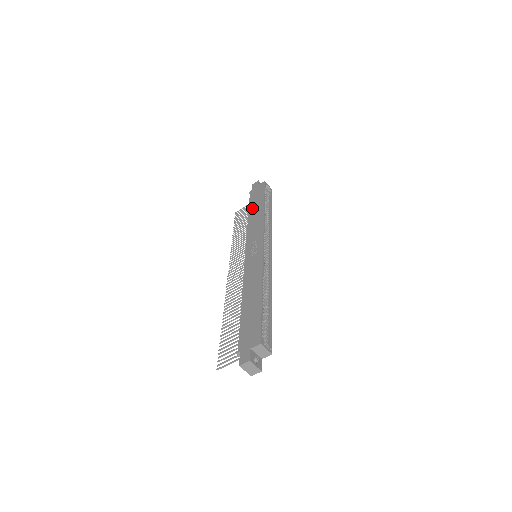
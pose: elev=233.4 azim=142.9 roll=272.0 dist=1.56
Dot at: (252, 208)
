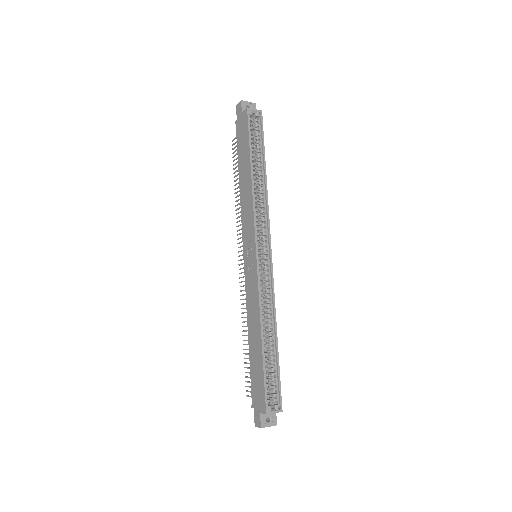
Dot at: (240, 166)
